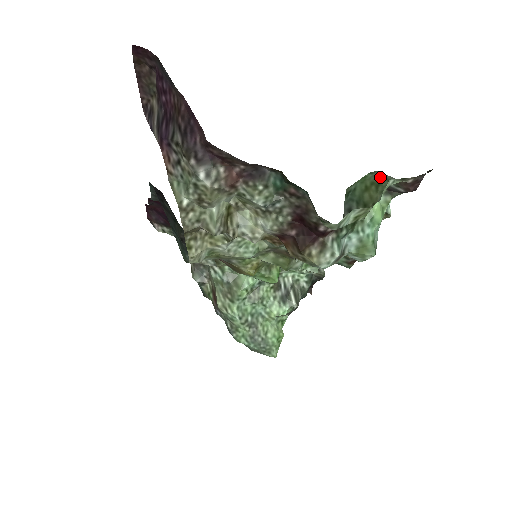
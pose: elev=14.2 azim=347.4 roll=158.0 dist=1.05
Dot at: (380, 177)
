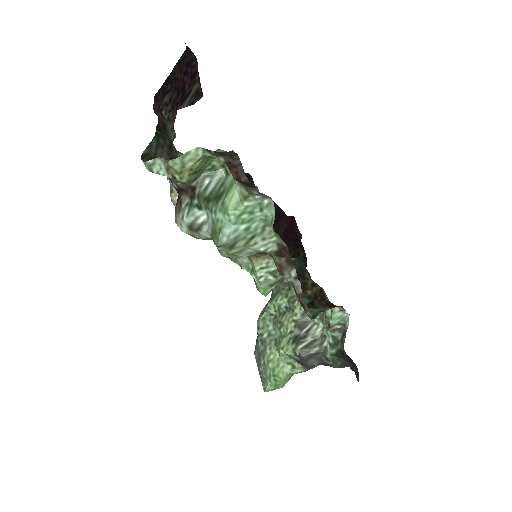
Dot at: occluded
